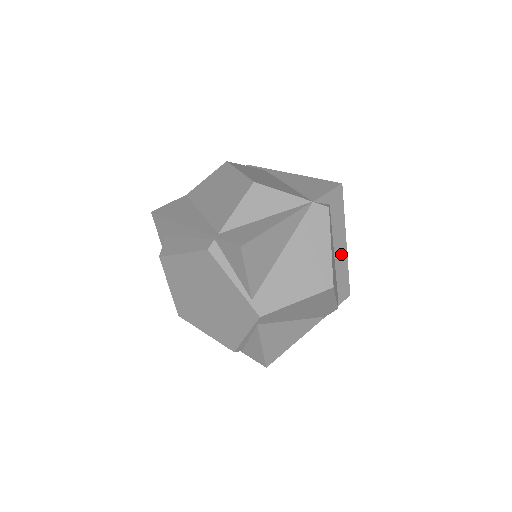
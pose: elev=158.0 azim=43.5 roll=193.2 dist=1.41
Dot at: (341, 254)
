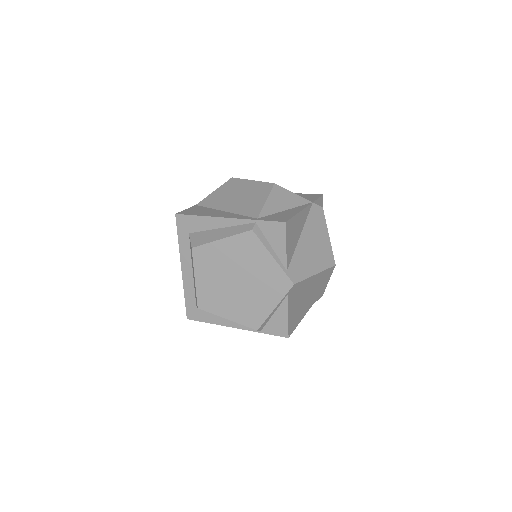
Dot at: occluded
